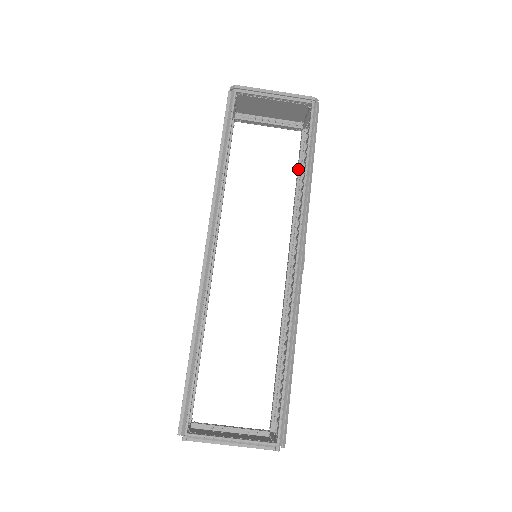
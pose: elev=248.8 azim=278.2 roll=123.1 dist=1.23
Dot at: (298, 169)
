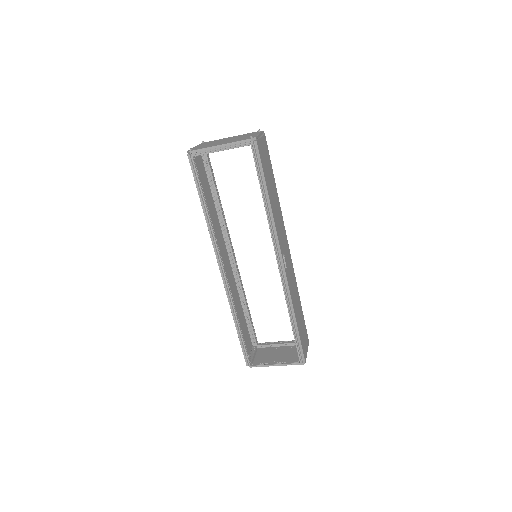
Dot at: occluded
